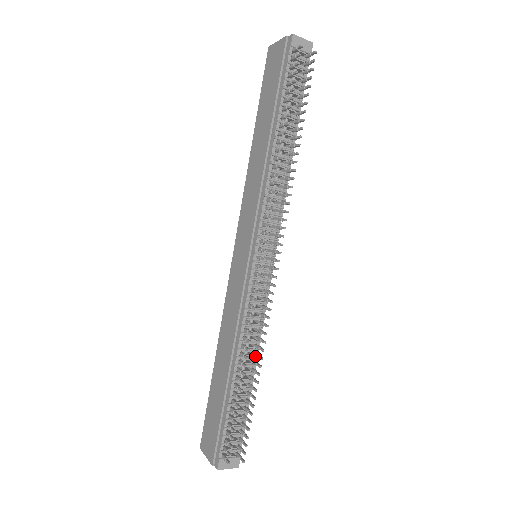
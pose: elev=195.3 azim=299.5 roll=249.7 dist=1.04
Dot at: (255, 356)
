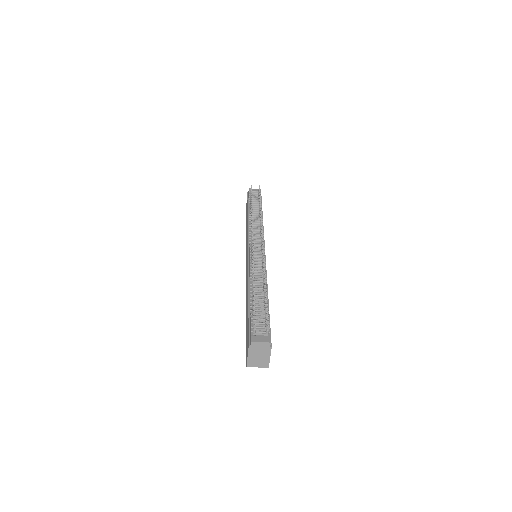
Dot at: occluded
